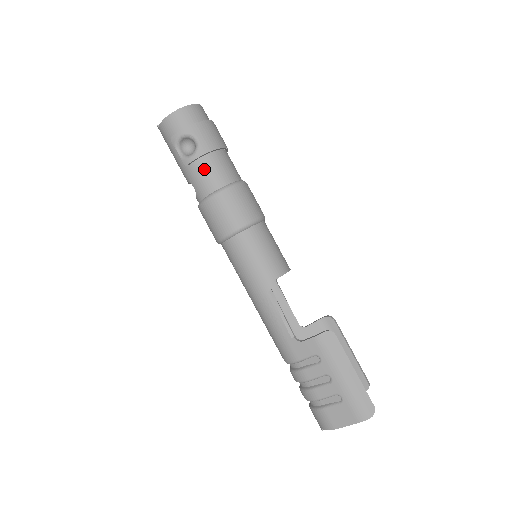
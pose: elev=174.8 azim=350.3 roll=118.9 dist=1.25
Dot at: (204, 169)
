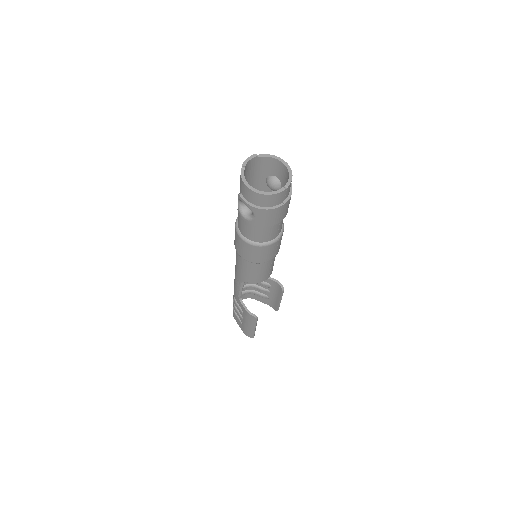
Dot at: (247, 226)
